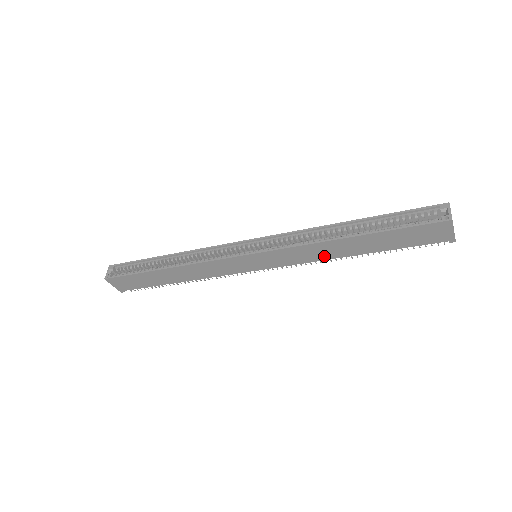
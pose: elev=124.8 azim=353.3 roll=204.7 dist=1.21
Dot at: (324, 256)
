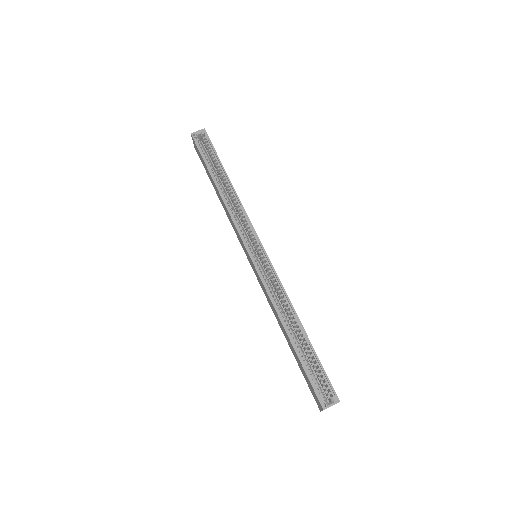
Dot at: occluded
